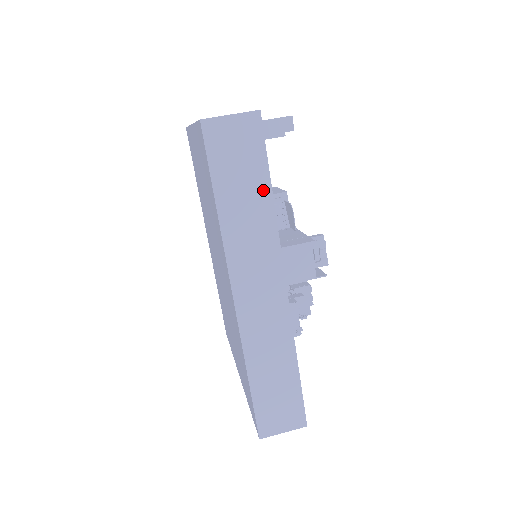
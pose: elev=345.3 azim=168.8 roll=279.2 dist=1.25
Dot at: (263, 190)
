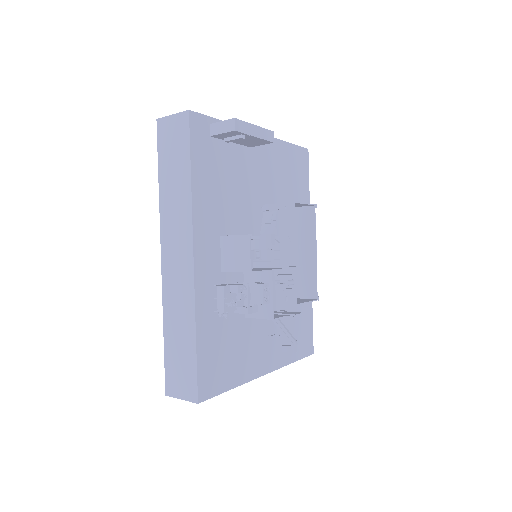
Dot at: (186, 173)
